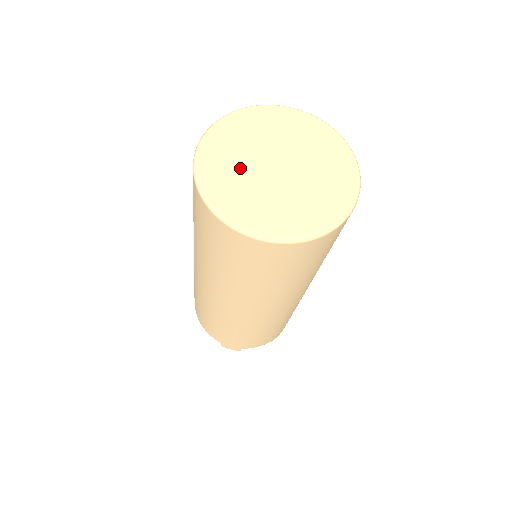
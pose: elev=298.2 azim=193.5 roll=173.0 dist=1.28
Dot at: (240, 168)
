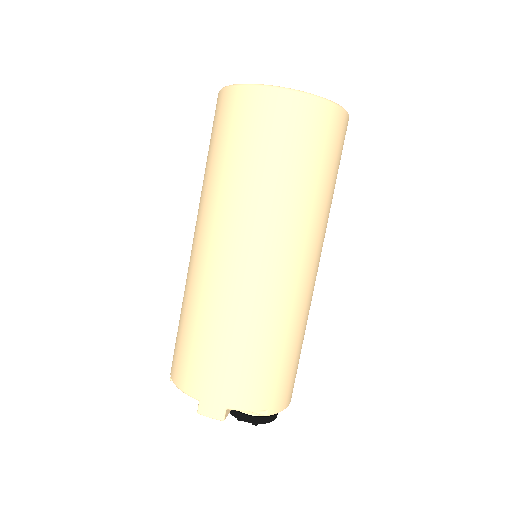
Dot at: occluded
